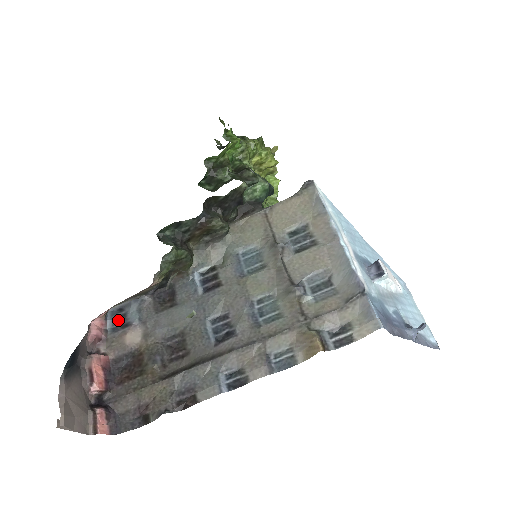
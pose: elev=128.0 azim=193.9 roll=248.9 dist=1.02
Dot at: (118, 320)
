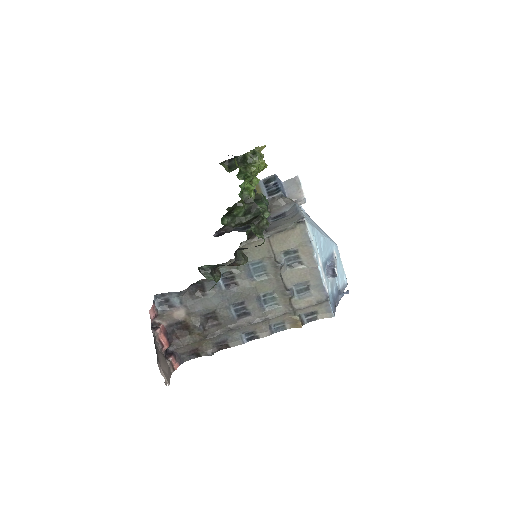
Dot at: (163, 302)
